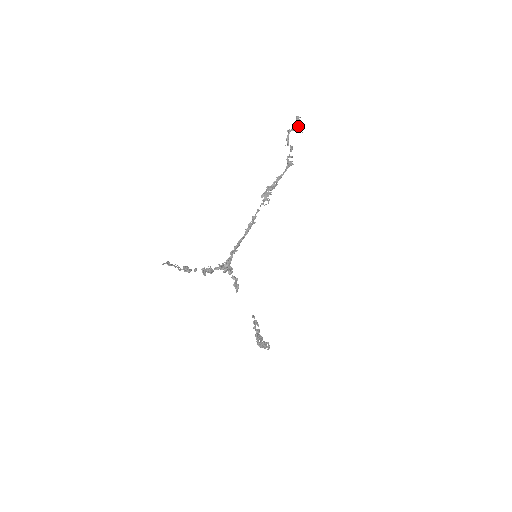
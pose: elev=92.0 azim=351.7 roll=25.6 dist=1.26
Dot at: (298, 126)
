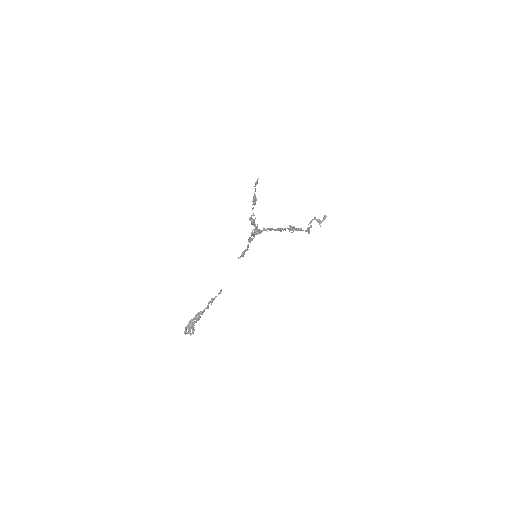
Dot at: (321, 221)
